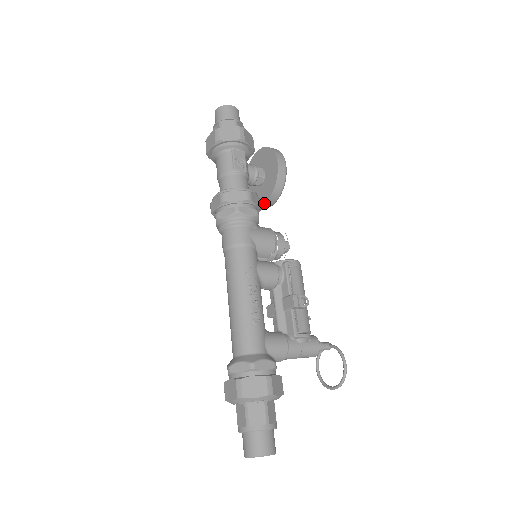
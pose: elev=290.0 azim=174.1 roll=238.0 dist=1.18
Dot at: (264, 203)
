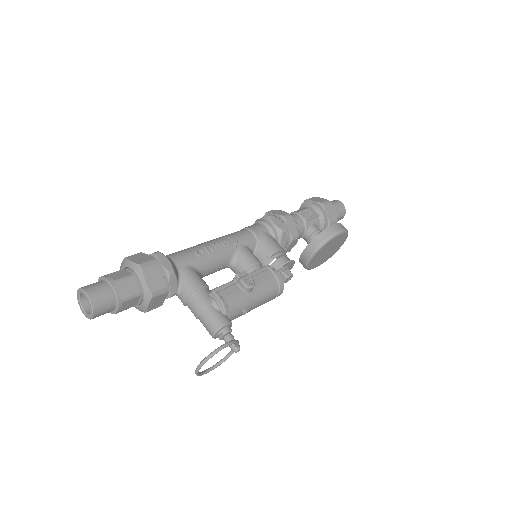
Dot at: (304, 250)
